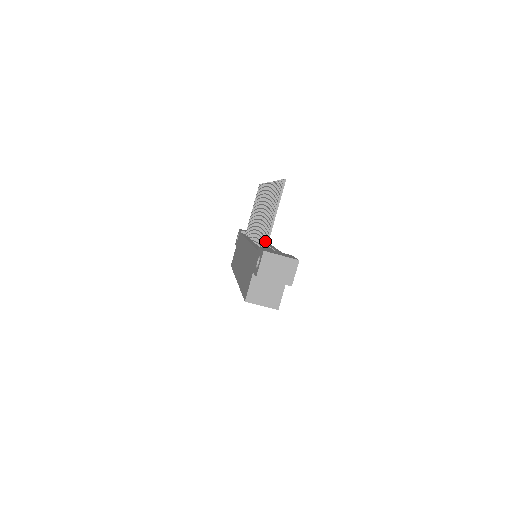
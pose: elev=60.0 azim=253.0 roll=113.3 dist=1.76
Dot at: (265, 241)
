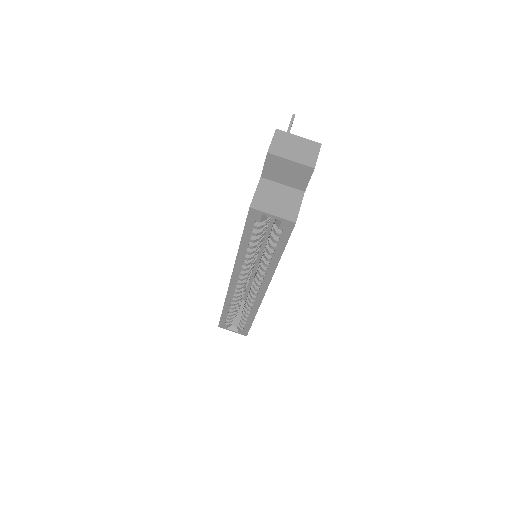
Dot at: occluded
